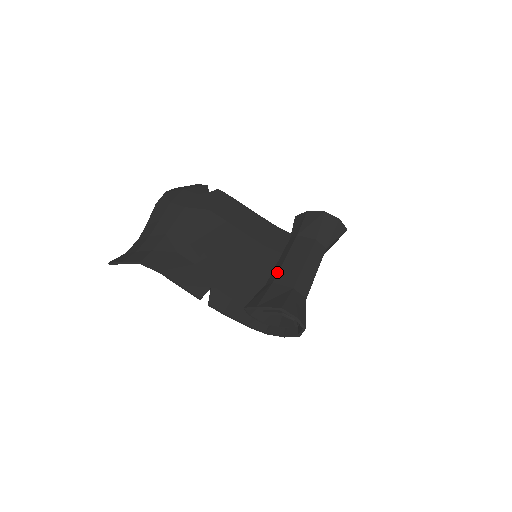
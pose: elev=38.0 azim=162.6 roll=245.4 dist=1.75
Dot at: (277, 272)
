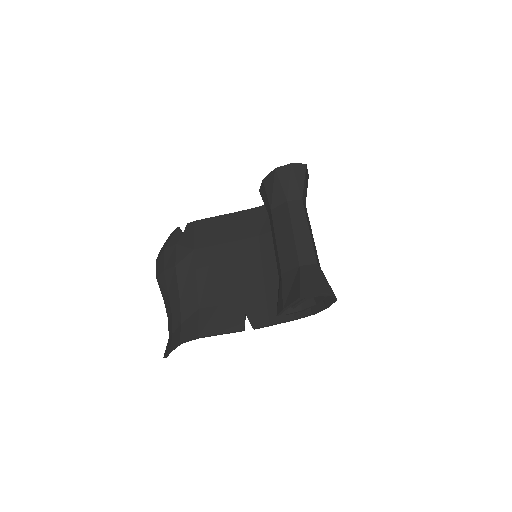
Dot at: (278, 261)
